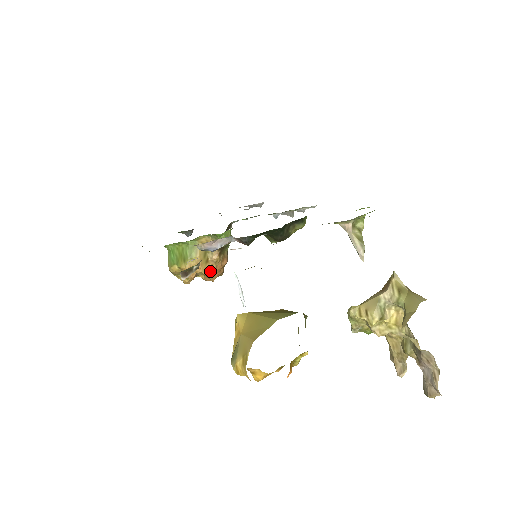
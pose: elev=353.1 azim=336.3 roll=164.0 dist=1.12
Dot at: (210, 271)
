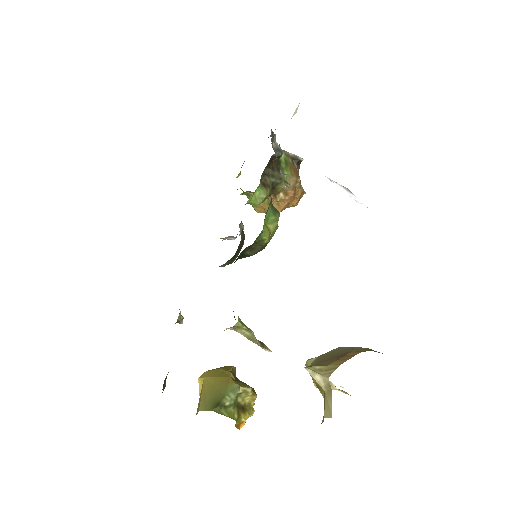
Dot at: (279, 209)
